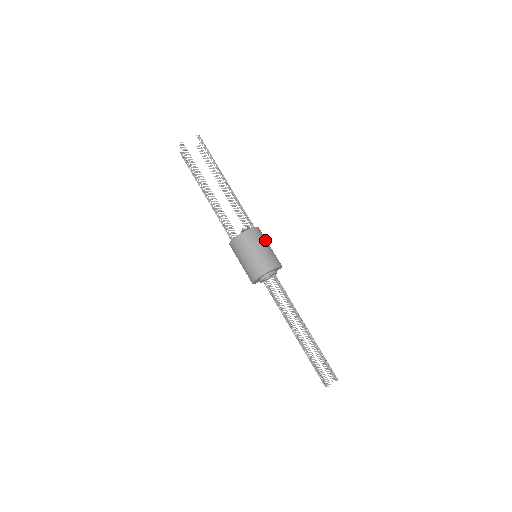
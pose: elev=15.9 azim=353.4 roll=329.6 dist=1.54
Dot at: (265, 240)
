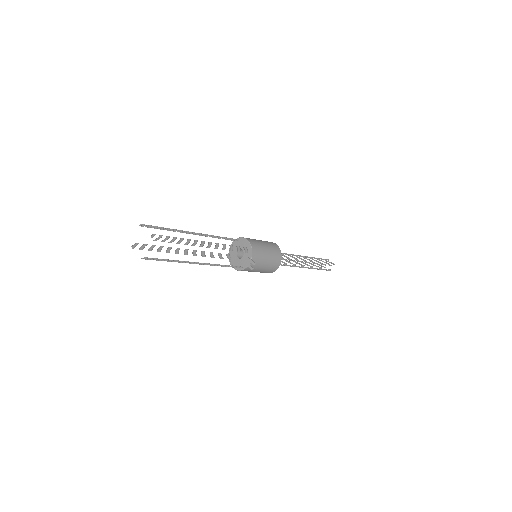
Dot at: (262, 249)
